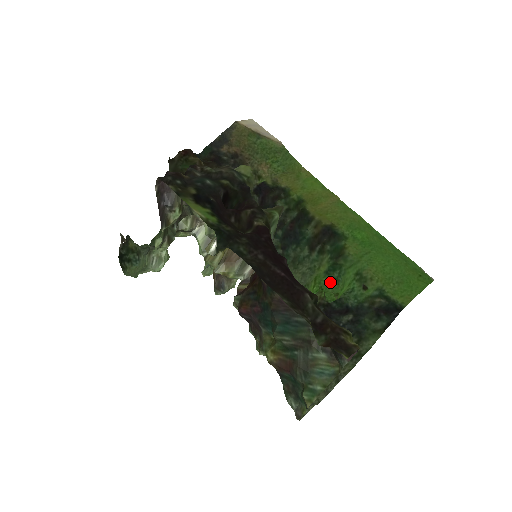
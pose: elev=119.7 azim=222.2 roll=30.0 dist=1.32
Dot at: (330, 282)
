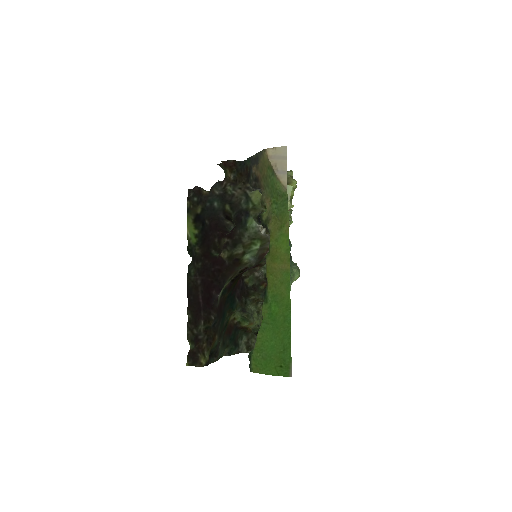
Dot at: occluded
